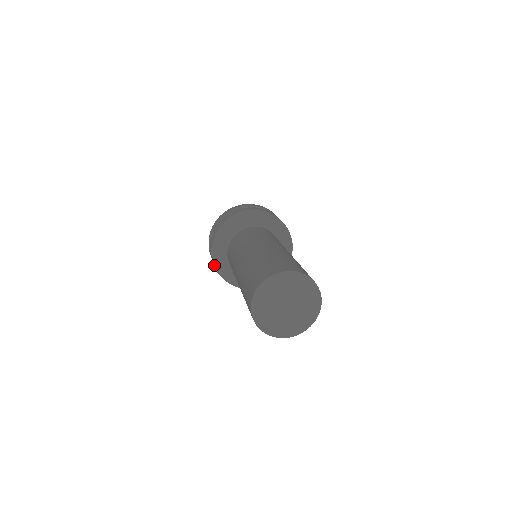
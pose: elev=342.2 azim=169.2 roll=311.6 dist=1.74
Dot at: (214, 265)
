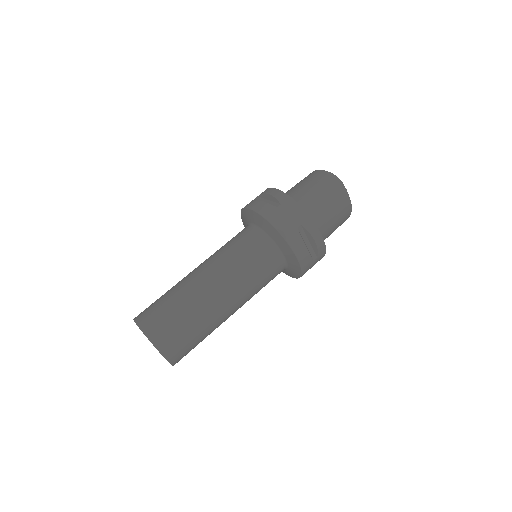
Dot at: occluded
